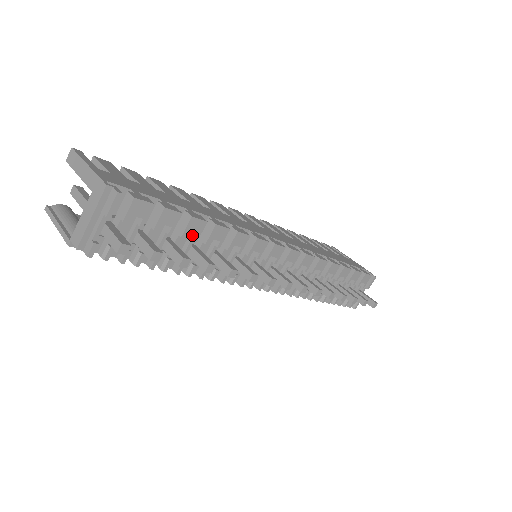
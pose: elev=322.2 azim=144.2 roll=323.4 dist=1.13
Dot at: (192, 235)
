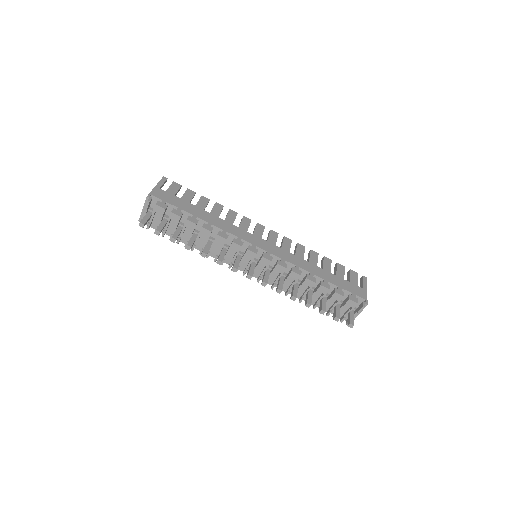
Dot at: (192, 229)
